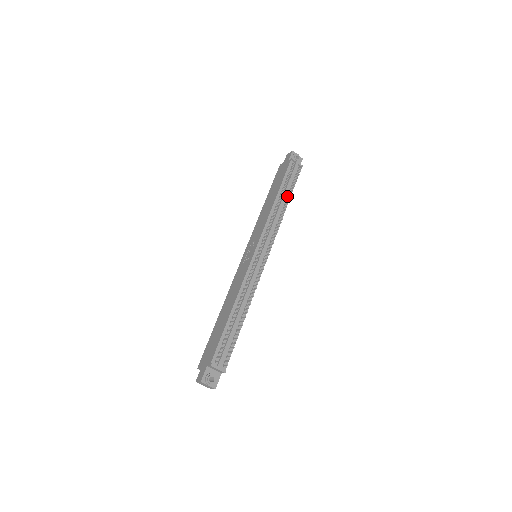
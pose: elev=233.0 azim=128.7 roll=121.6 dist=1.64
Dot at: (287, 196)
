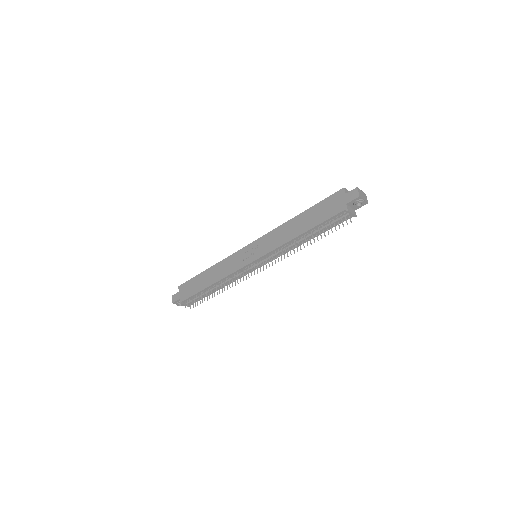
Dot at: (315, 234)
